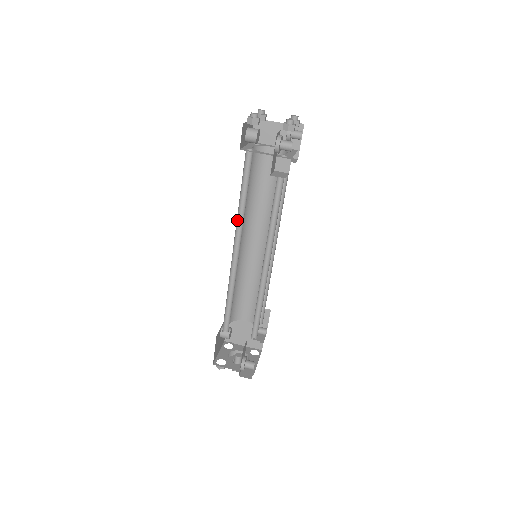
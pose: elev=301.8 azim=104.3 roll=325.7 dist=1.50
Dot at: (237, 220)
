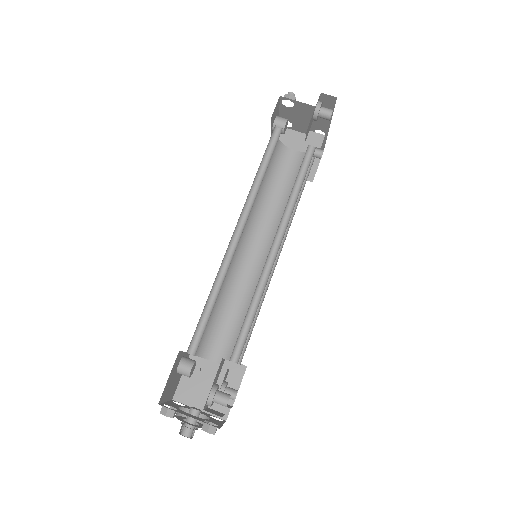
Dot at: (247, 198)
